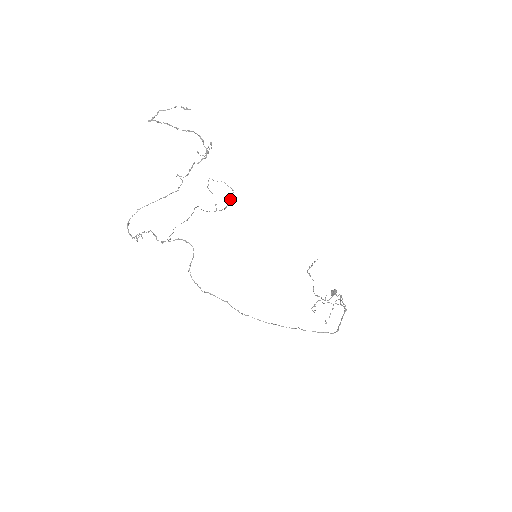
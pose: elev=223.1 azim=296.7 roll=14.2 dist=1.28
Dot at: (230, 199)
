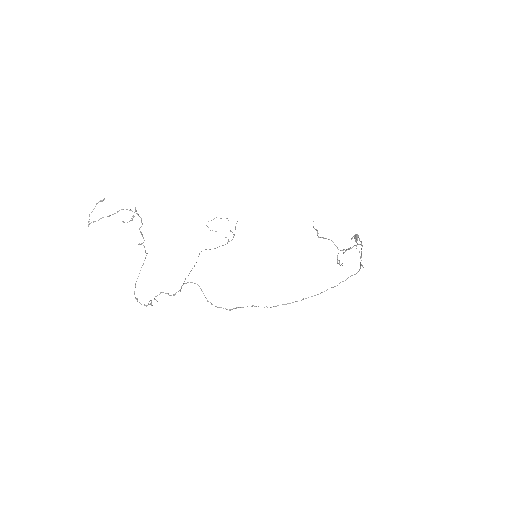
Dot at: occluded
